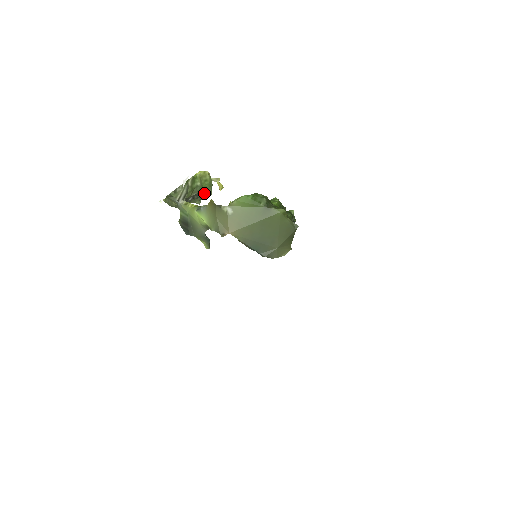
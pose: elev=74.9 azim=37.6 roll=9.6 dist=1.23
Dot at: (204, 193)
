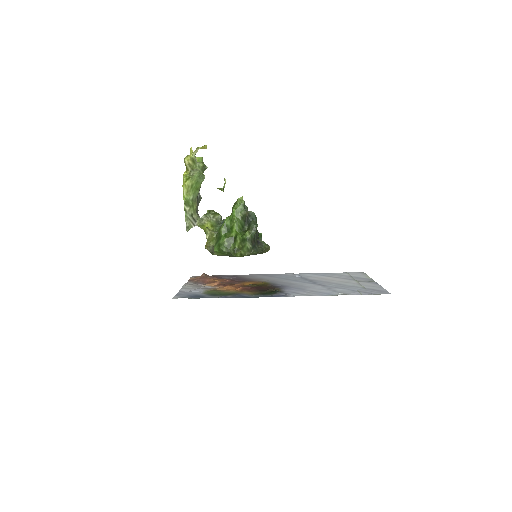
Dot at: (200, 186)
